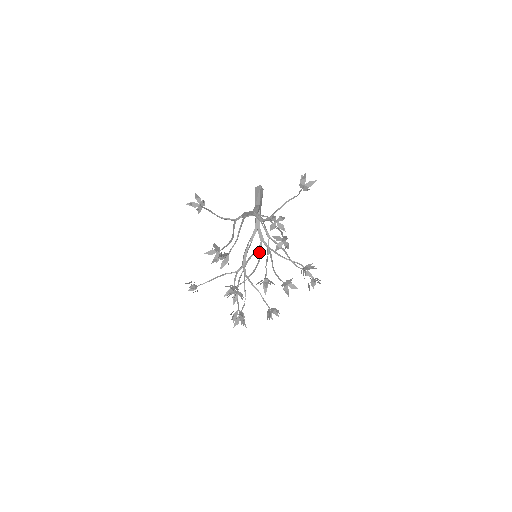
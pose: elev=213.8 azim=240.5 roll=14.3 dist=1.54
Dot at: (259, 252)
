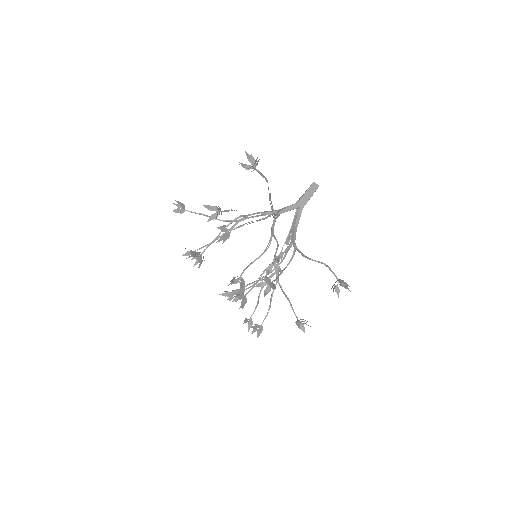
Dot at: (285, 254)
